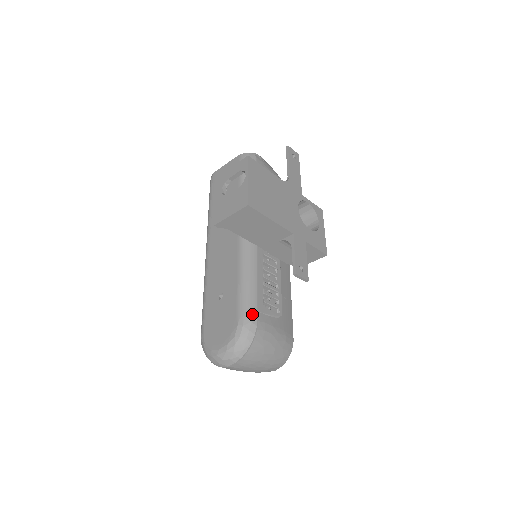
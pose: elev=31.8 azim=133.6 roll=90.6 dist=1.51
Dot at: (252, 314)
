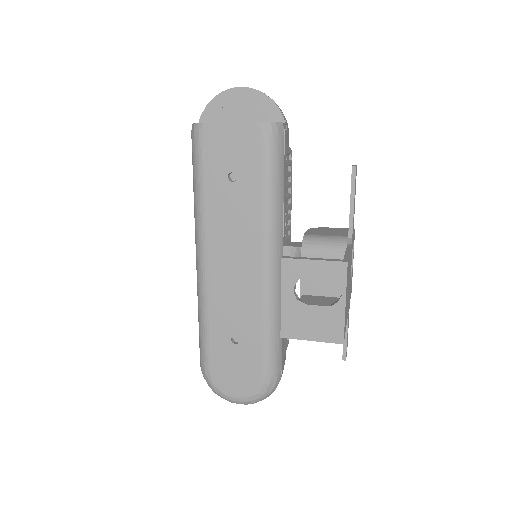
Dot at: (278, 371)
